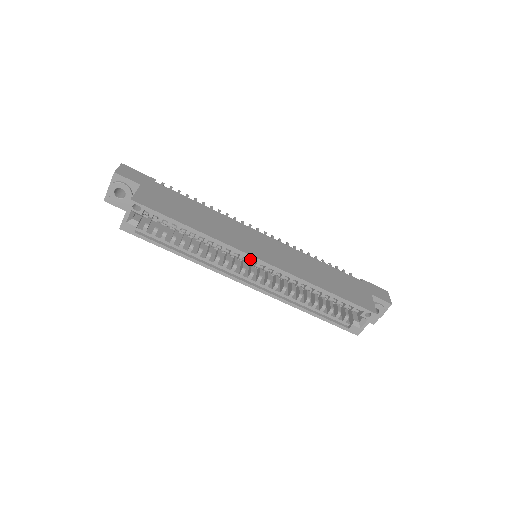
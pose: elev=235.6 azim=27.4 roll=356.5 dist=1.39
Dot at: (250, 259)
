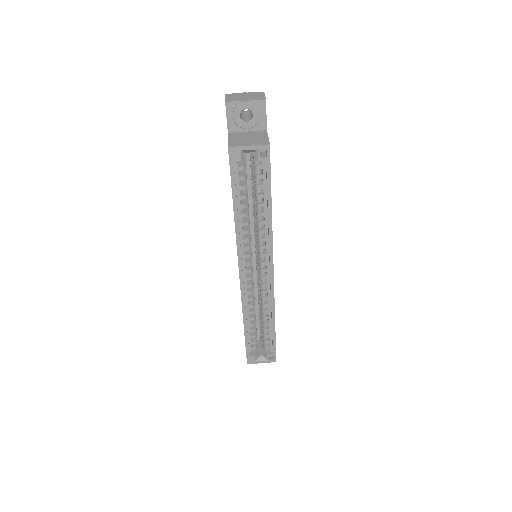
Dot at: (267, 262)
